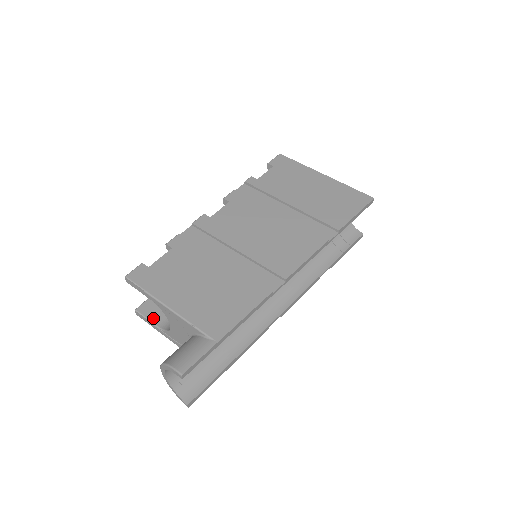
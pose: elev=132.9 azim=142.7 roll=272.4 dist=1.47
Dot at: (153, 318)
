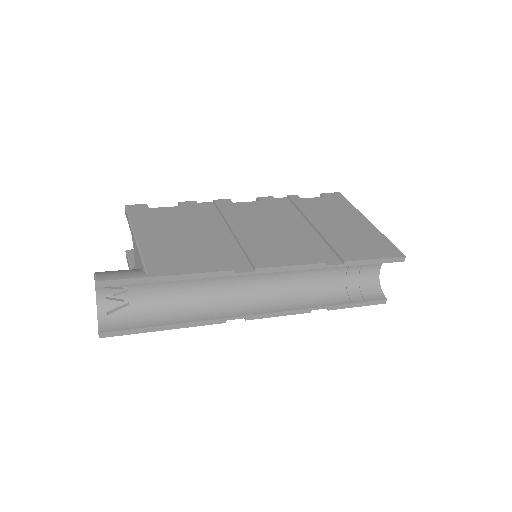
Dot at: (134, 262)
